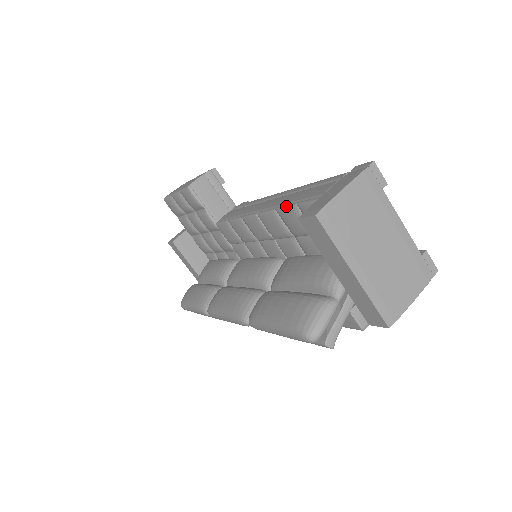
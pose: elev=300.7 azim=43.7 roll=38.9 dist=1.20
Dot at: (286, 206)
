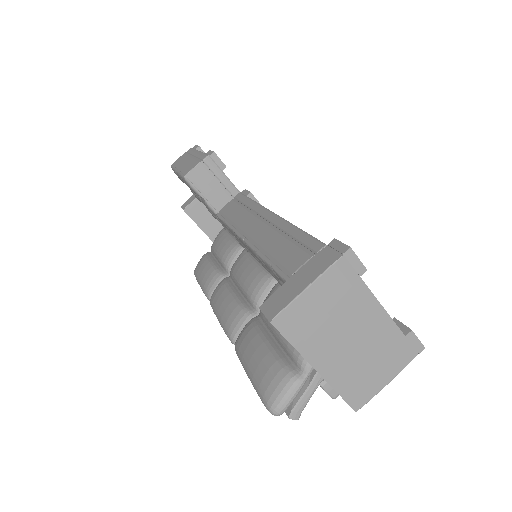
Dot at: (263, 258)
